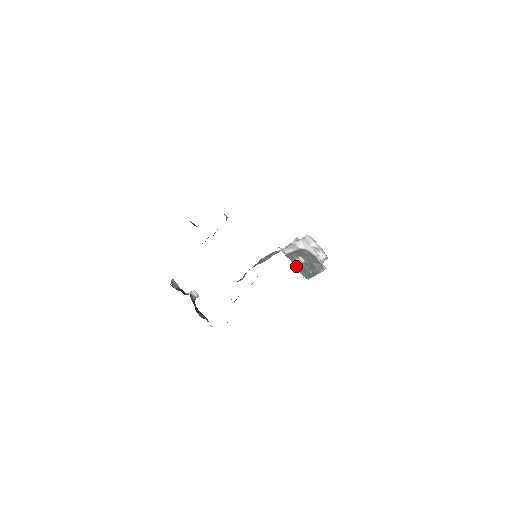
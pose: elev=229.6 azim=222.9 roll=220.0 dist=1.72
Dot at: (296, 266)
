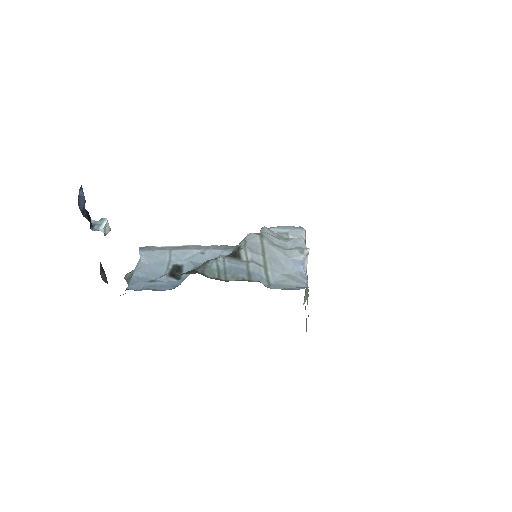
Dot at: occluded
